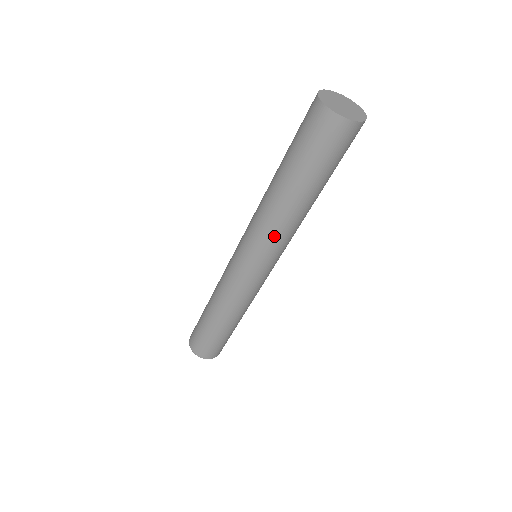
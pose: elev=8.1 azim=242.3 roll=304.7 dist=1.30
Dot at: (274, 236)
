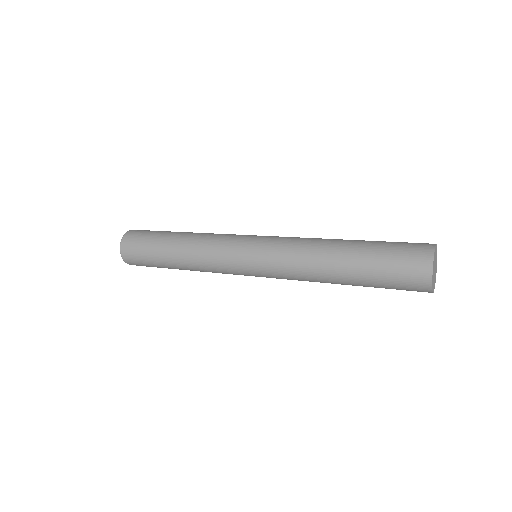
Dot at: occluded
